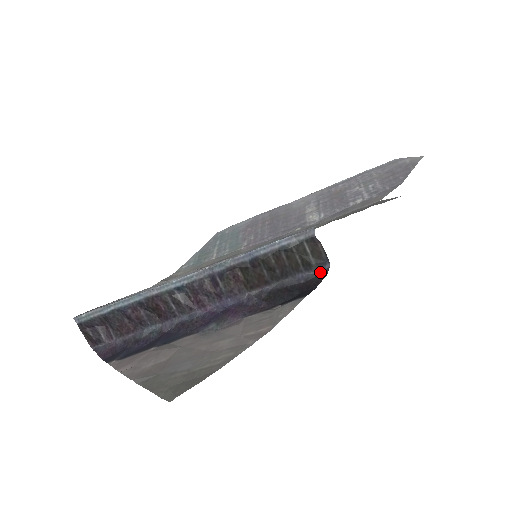
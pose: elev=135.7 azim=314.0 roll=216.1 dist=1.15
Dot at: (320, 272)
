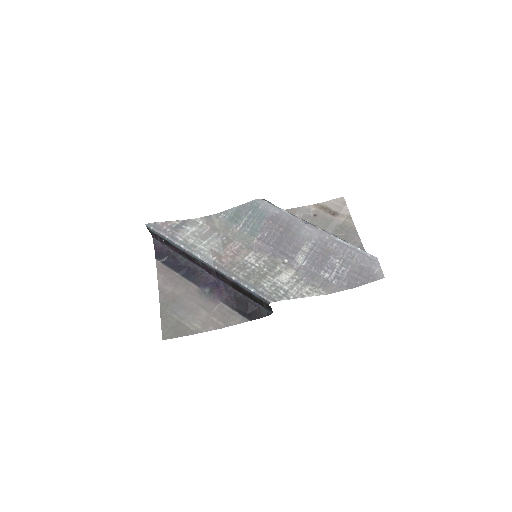
Dot at: (267, 311)
